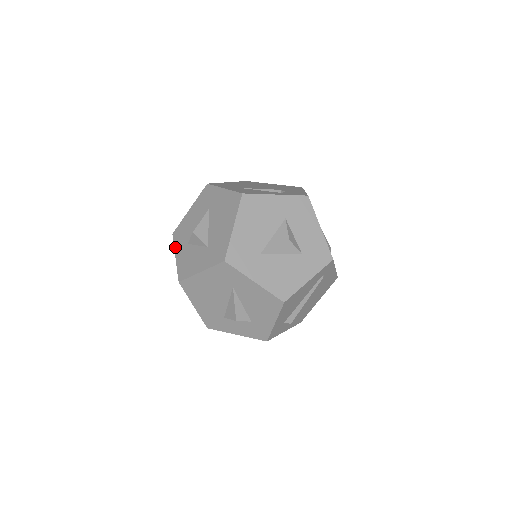
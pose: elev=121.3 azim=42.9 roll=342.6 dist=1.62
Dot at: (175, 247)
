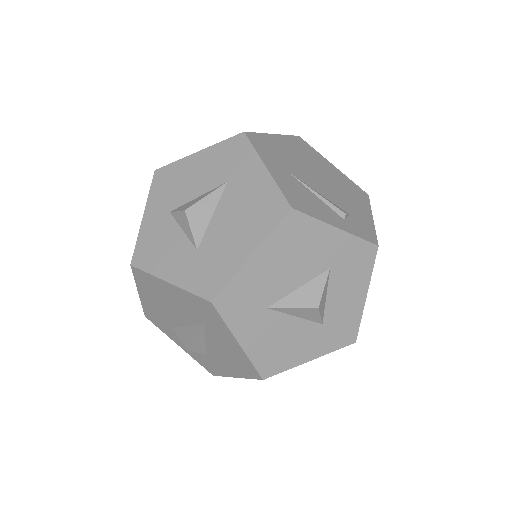
Dot at: (149, 198)
